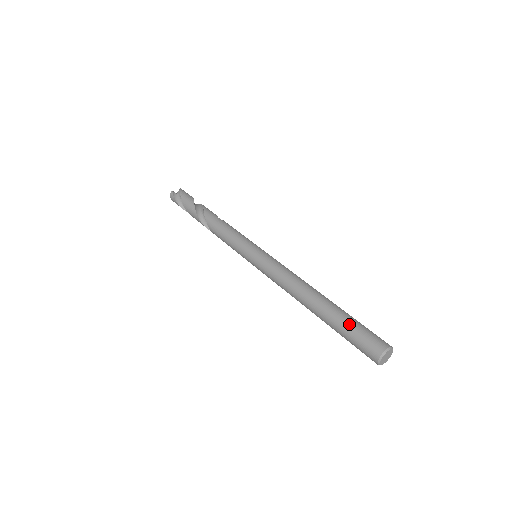
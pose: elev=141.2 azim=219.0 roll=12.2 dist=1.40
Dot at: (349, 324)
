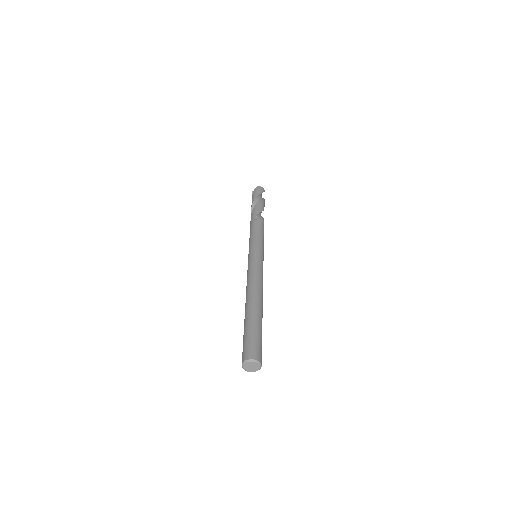
Dot at: (244, 334)
